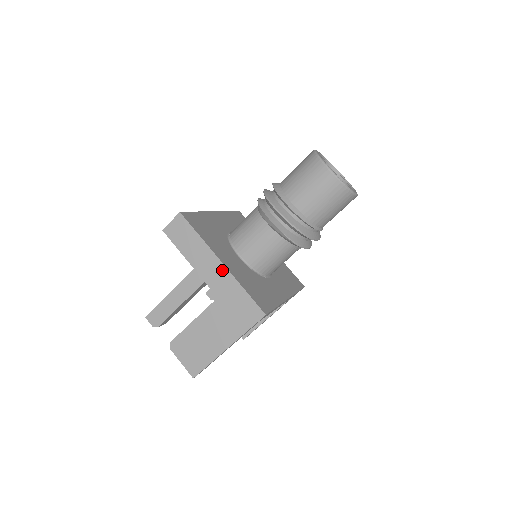
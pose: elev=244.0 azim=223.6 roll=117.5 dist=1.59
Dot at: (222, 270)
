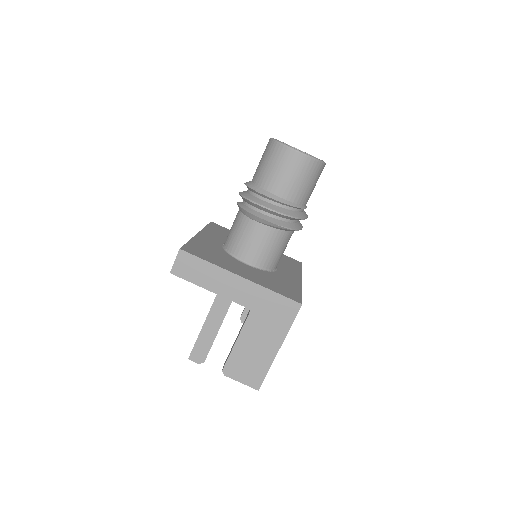
Dot at: (244, 283)
